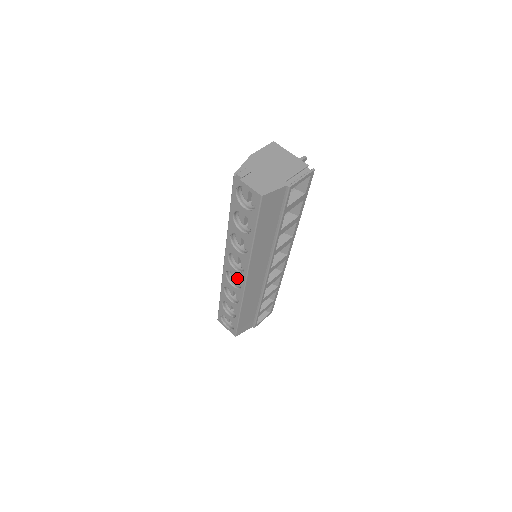
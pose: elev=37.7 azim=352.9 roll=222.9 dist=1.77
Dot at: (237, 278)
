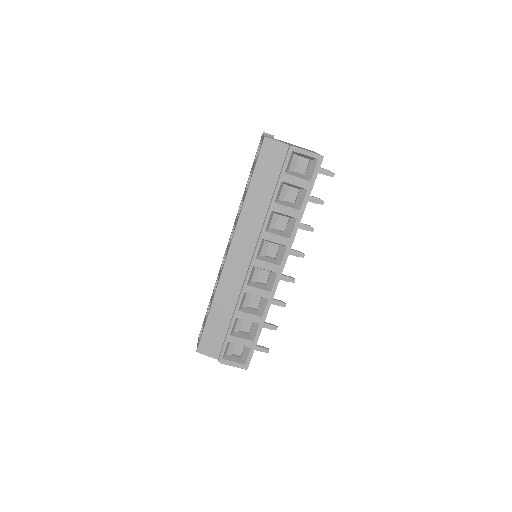
Dot at: occluded
